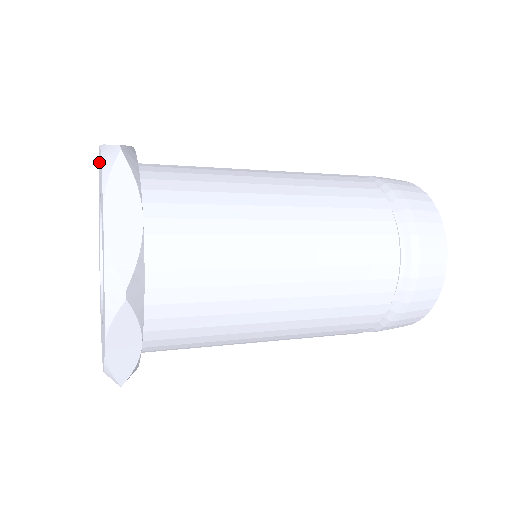
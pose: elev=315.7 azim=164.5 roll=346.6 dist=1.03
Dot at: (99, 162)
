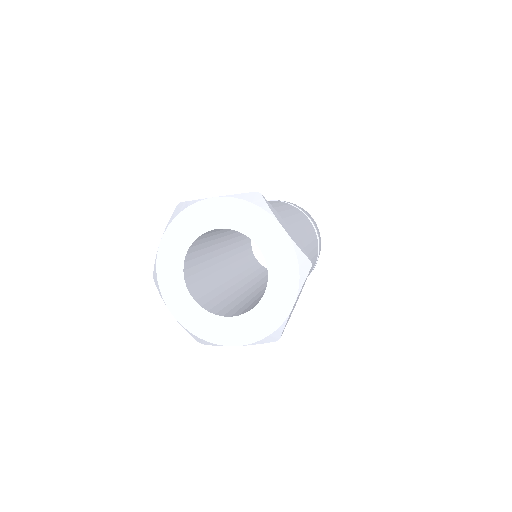
Dot at: (202, 211)
